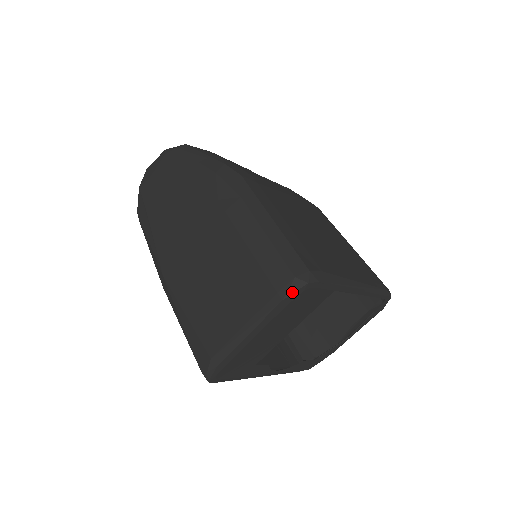
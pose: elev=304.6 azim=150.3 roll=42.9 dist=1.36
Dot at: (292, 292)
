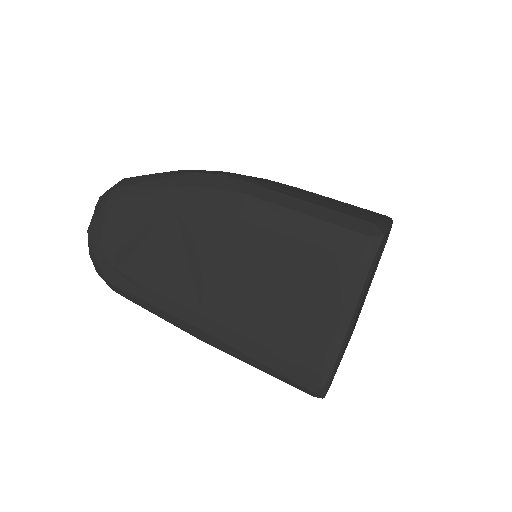
Dot at: (375, 253)
